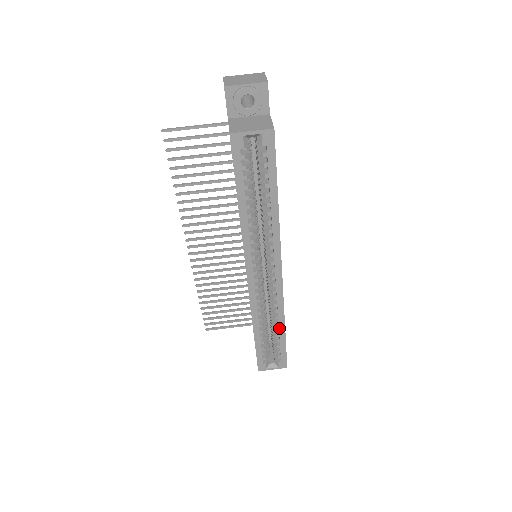
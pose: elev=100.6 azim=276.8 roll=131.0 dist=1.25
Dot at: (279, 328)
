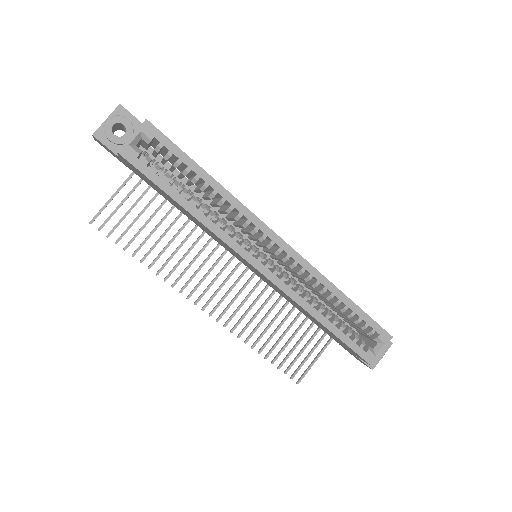
Dot at: (339, 299)
